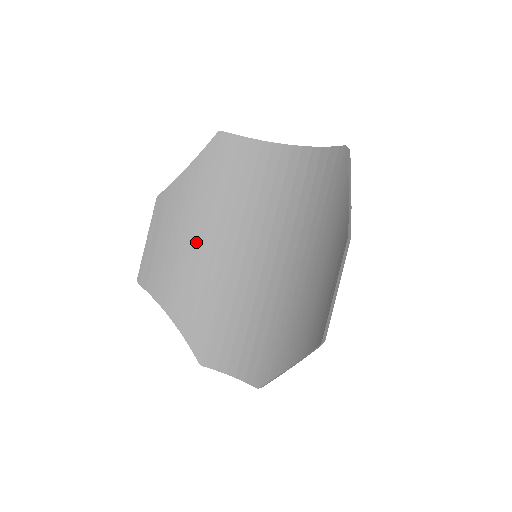
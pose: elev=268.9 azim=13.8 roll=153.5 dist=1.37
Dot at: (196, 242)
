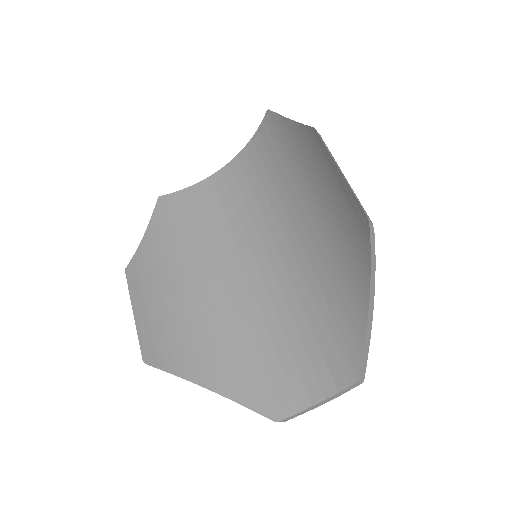
Dot at: (190, 295)
